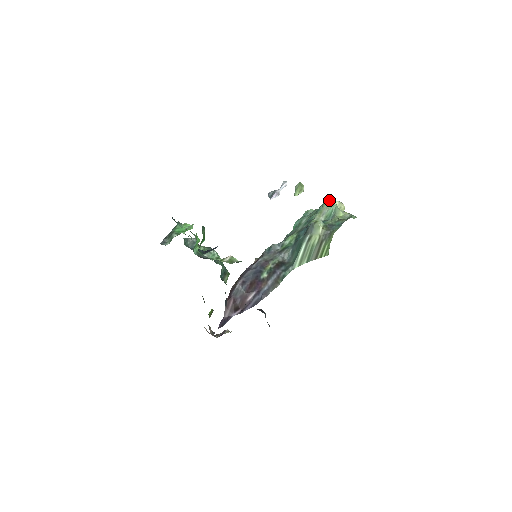
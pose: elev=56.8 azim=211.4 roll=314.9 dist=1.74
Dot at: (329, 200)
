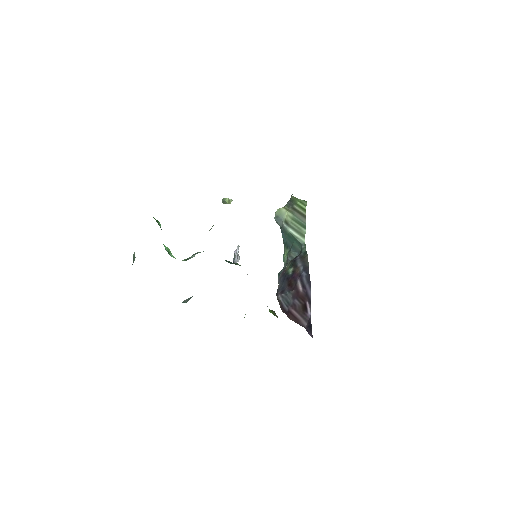
Dot at: occluded
